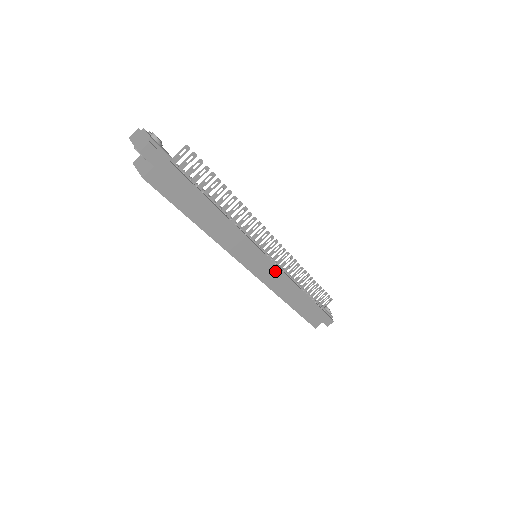
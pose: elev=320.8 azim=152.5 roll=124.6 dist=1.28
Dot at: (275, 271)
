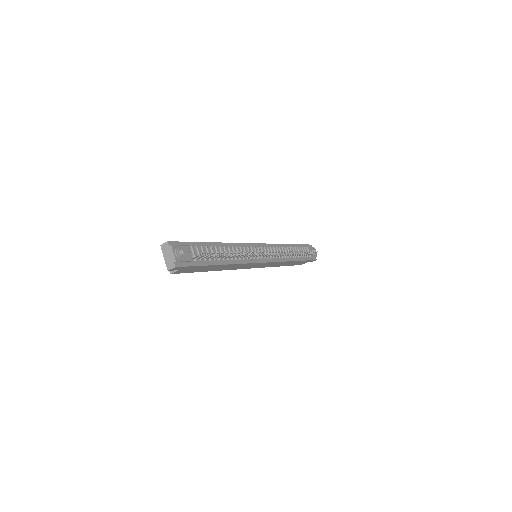
Dot at: (269, 263)
